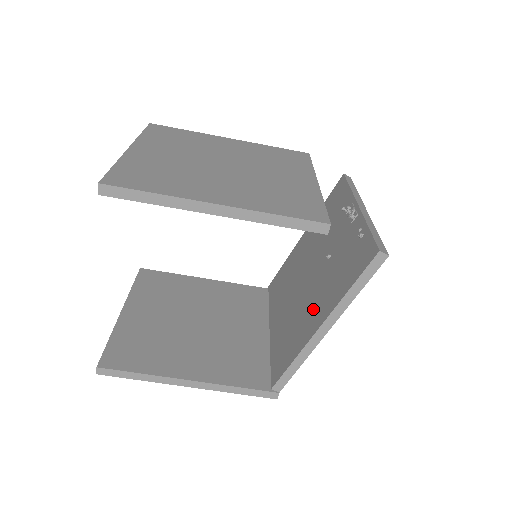
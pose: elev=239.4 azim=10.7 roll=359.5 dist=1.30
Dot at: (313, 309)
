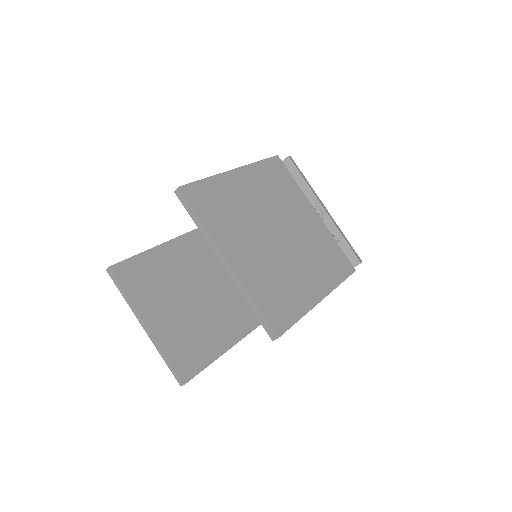
Dot at: occluded
